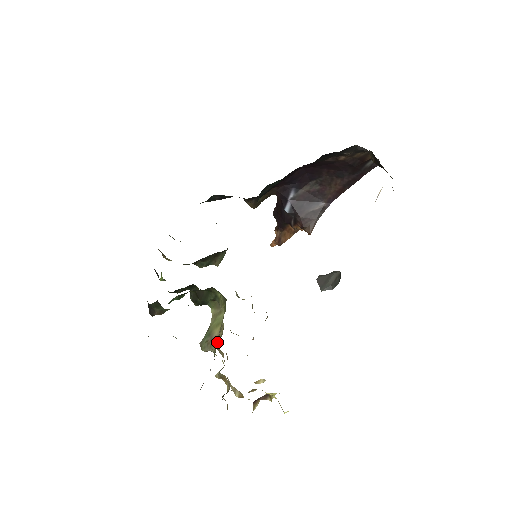
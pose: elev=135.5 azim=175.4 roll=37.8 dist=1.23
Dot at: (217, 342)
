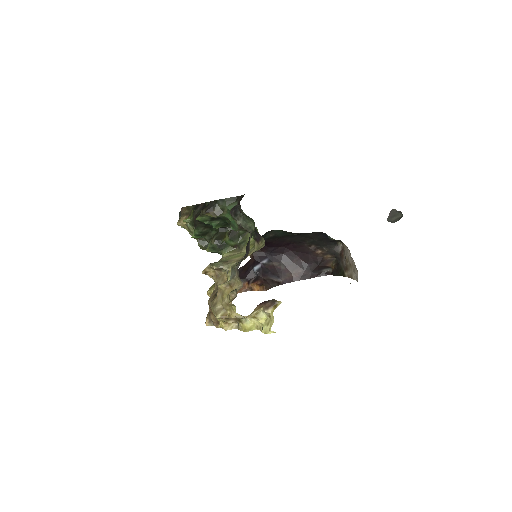
Dot at: occluded
